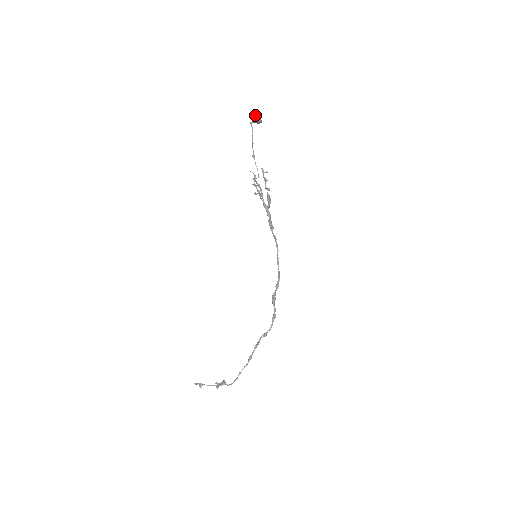
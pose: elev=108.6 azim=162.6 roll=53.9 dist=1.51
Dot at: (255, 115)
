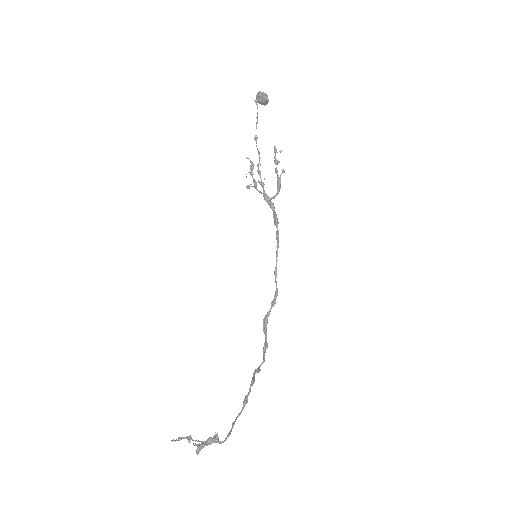
Dot at: (262, 93)
